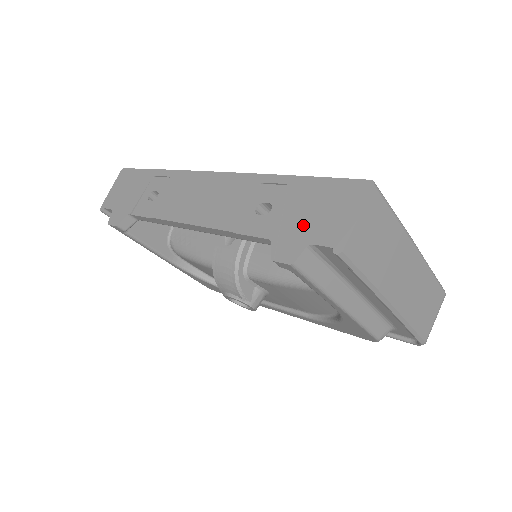
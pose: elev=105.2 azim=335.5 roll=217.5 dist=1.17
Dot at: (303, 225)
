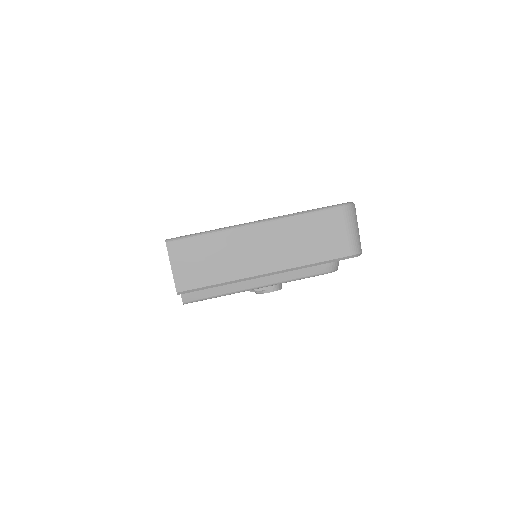
Dot at: occluded
